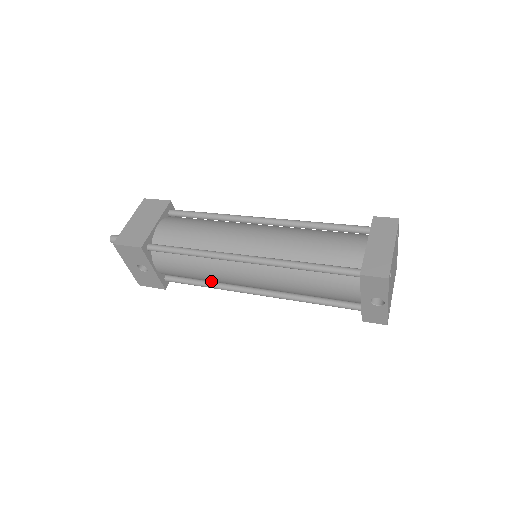
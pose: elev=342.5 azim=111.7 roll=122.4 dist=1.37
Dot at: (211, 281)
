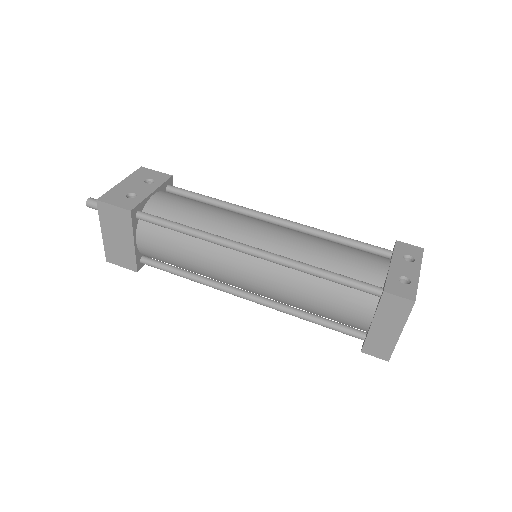
Dot at: occluded
